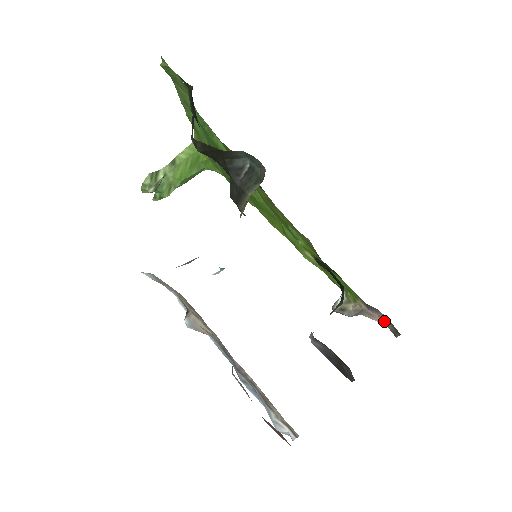
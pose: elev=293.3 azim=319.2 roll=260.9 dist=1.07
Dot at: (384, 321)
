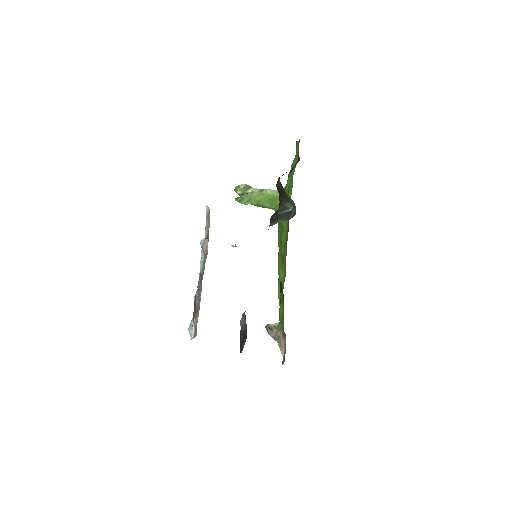
Dot at: occluded
